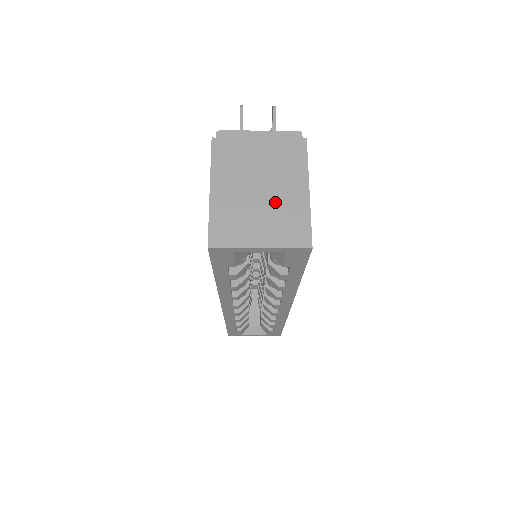
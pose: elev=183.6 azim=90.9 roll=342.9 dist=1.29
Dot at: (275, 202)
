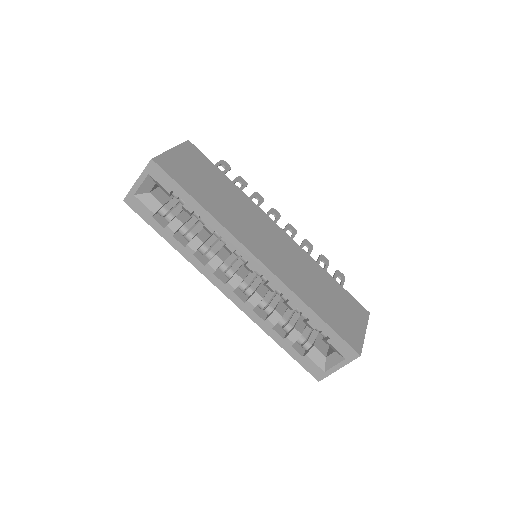
Dot at: occluded
